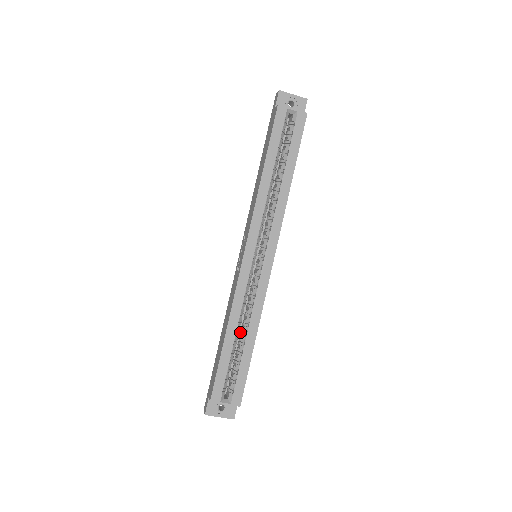
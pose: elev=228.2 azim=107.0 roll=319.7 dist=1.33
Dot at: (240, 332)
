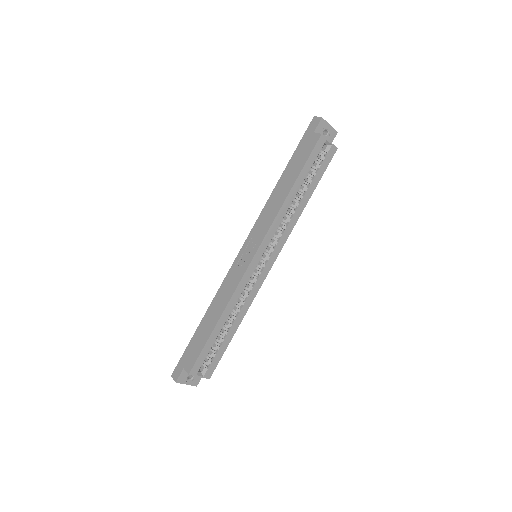
Dot at: occluded
